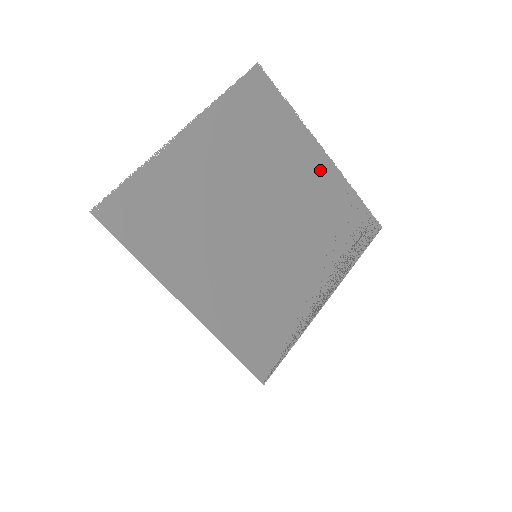
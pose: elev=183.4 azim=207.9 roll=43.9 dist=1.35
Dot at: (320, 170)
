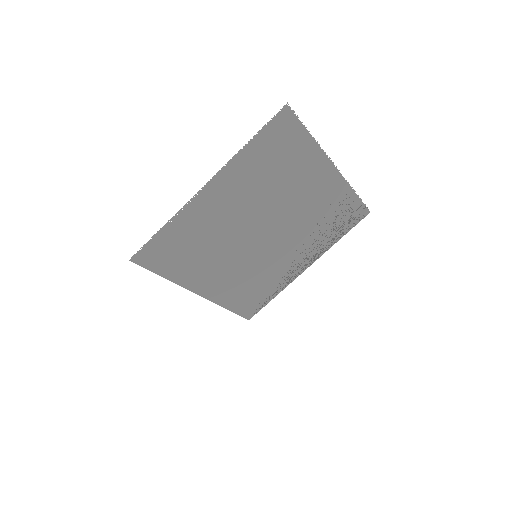
Dot at: (327, 183)
